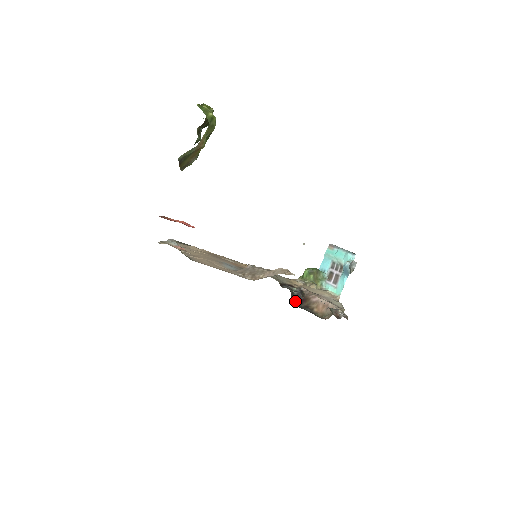
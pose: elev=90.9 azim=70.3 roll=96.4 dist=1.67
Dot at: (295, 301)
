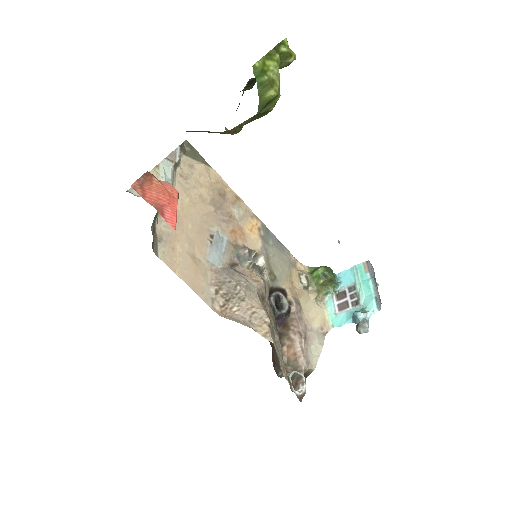
Dot at: occluded
